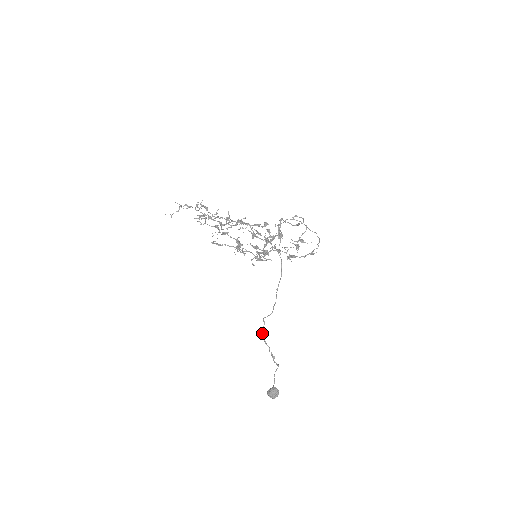
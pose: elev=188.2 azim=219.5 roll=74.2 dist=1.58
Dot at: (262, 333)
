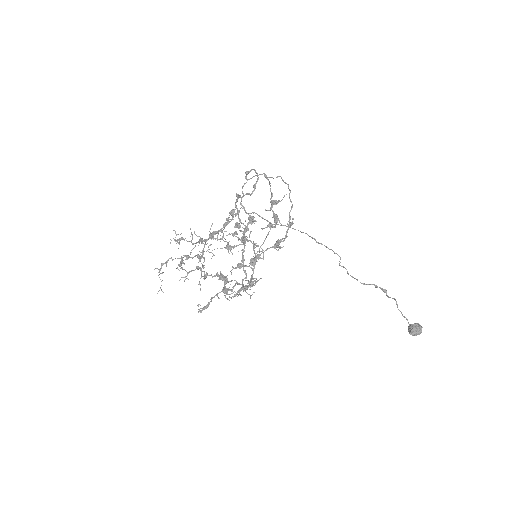
Dot at: occluded
